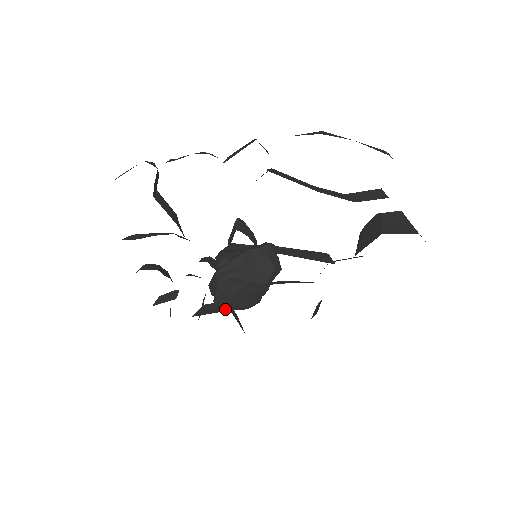
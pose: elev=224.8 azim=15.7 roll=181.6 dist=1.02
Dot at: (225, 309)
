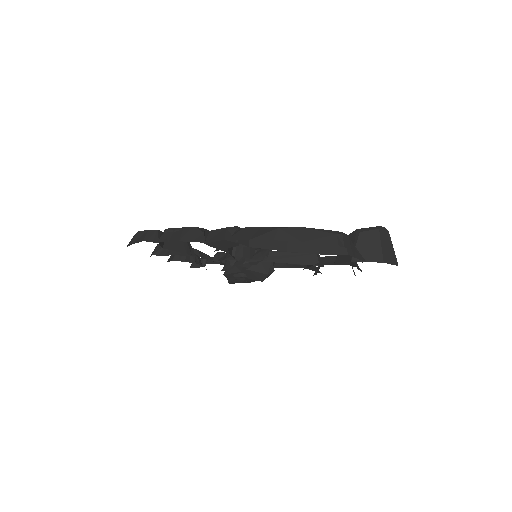
Dot at: occluded
